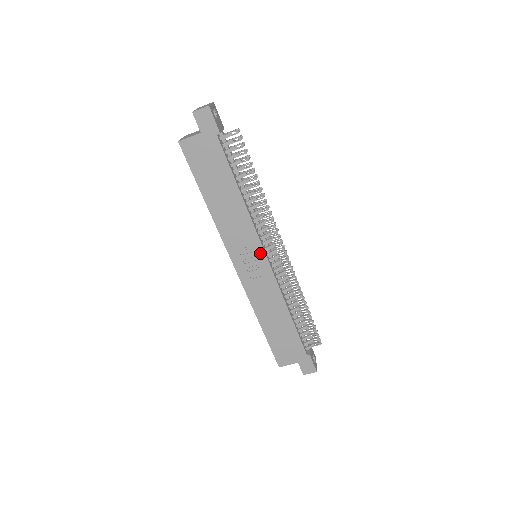
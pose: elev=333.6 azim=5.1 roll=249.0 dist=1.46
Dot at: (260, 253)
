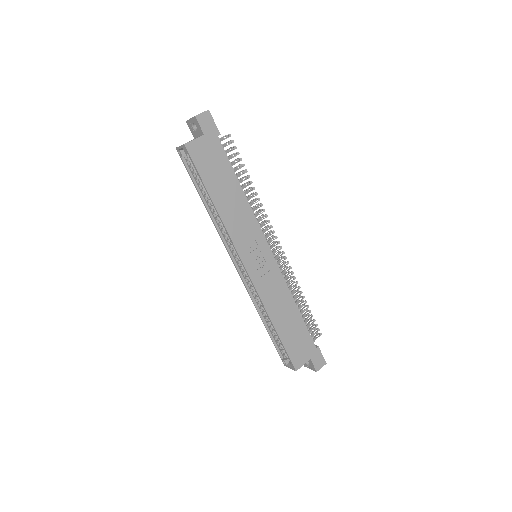
Dot at: (265, 247)
